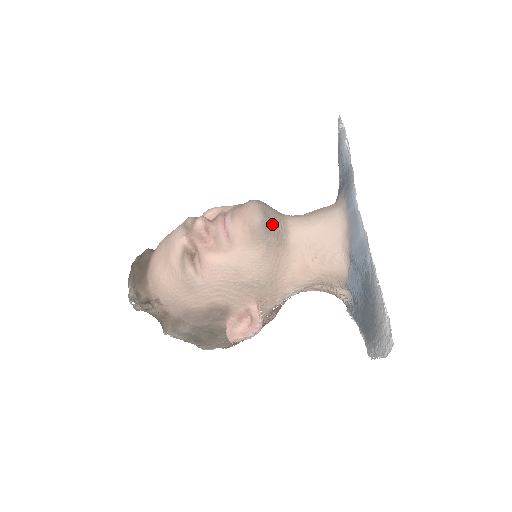
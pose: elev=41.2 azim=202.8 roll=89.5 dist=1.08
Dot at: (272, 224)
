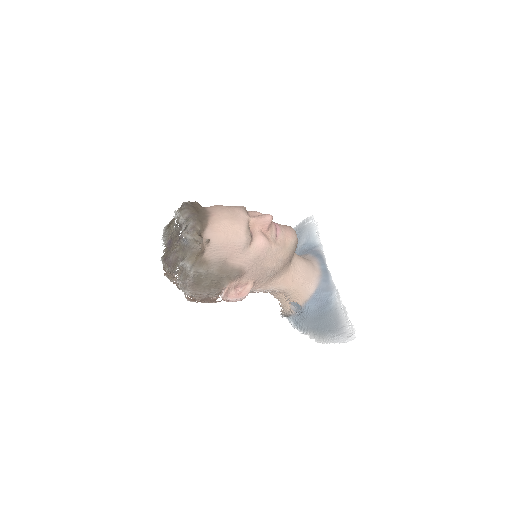
Dot at: (296, 247)
